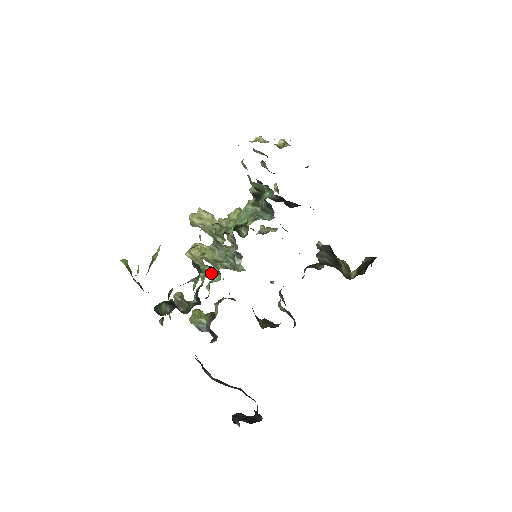
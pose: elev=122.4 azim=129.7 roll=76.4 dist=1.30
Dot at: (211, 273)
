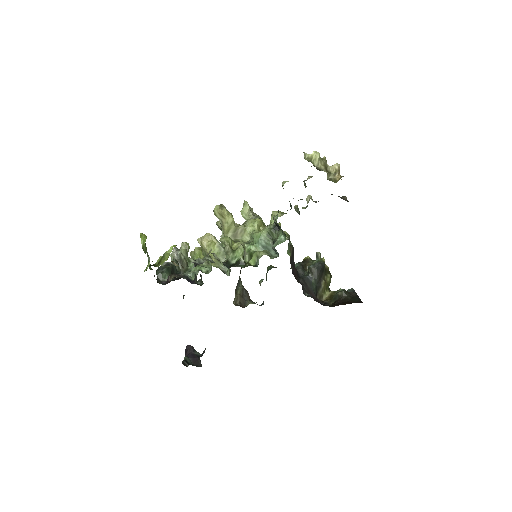
Dot at: (210, 266)
